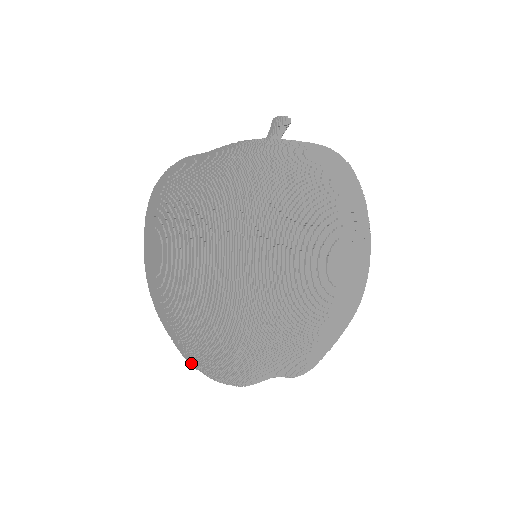
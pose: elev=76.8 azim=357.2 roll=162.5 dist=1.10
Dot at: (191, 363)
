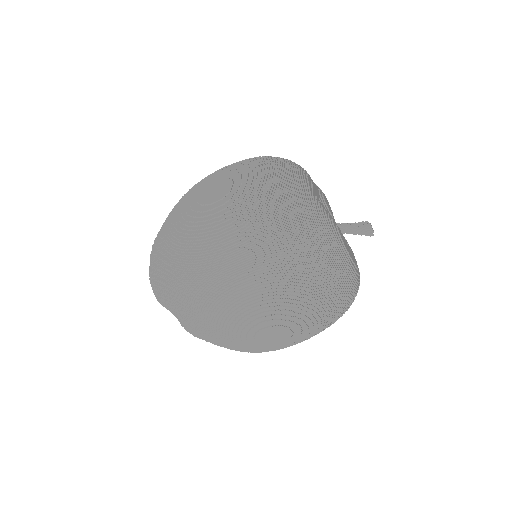
Dot at: (152, 251)
